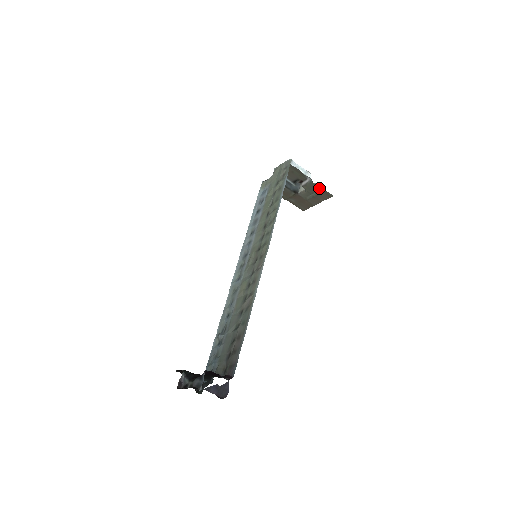
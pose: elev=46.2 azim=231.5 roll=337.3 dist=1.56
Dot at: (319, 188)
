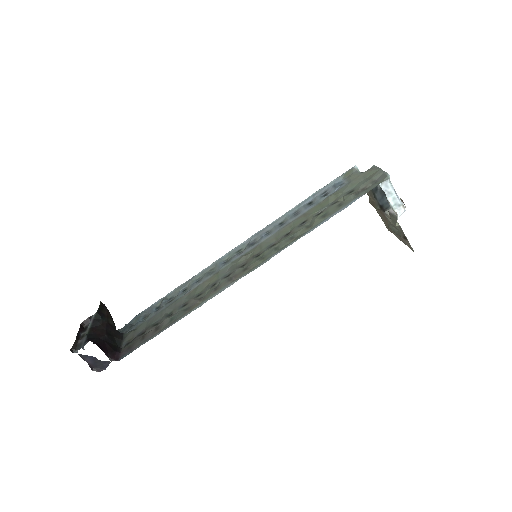
Dot at: (403, 232)
